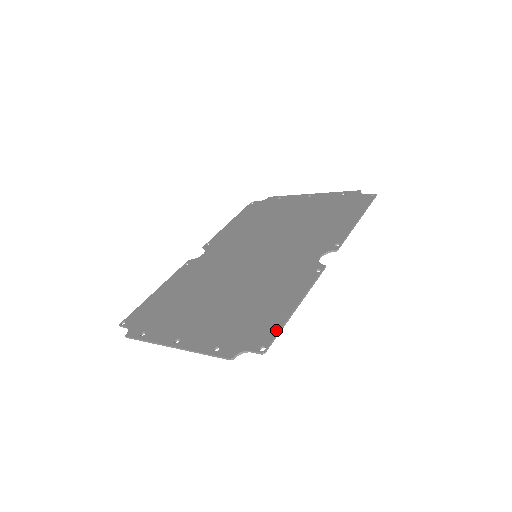
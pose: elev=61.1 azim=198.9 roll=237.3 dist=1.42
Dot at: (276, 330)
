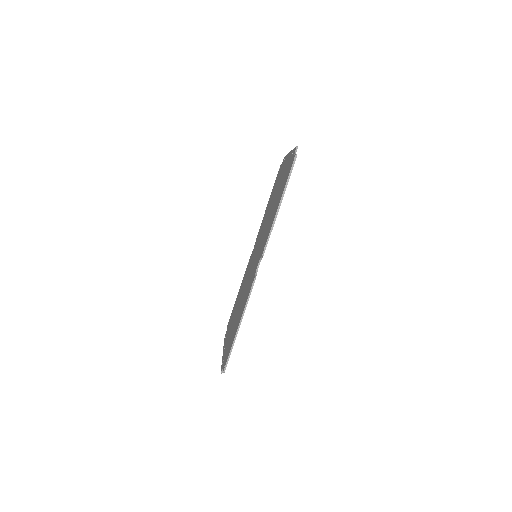
Dot at: (229, 352)
